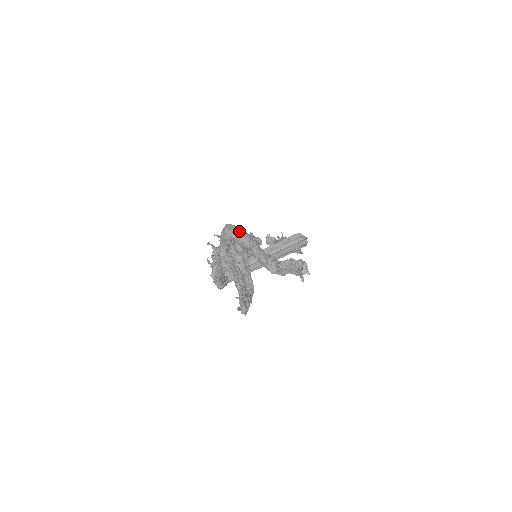
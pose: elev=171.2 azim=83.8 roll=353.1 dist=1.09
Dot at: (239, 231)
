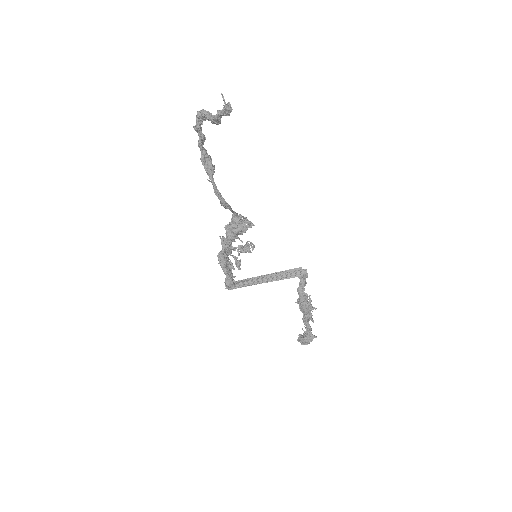
Dot at: (204, 111)
